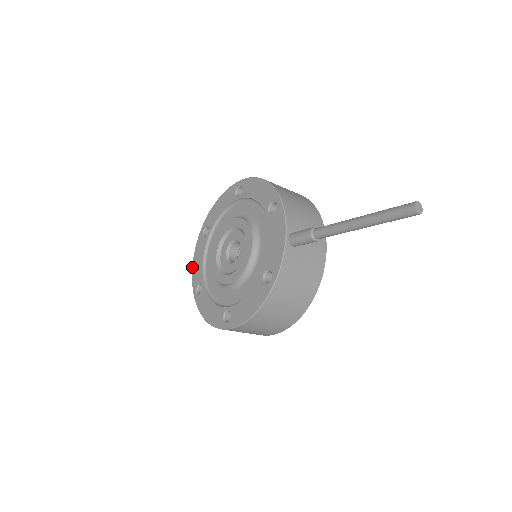
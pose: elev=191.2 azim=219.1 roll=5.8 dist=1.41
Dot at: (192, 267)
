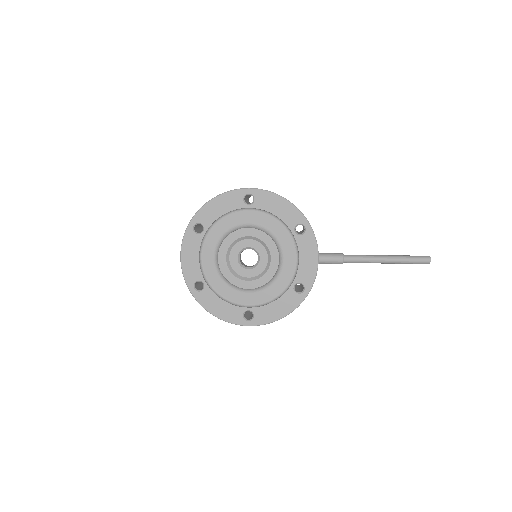
Dot at: (181, 262)
